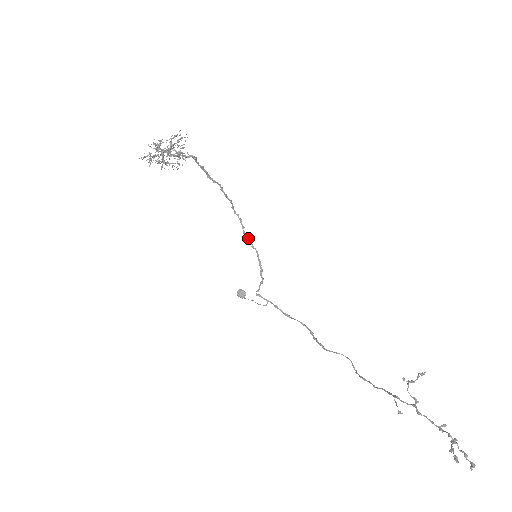
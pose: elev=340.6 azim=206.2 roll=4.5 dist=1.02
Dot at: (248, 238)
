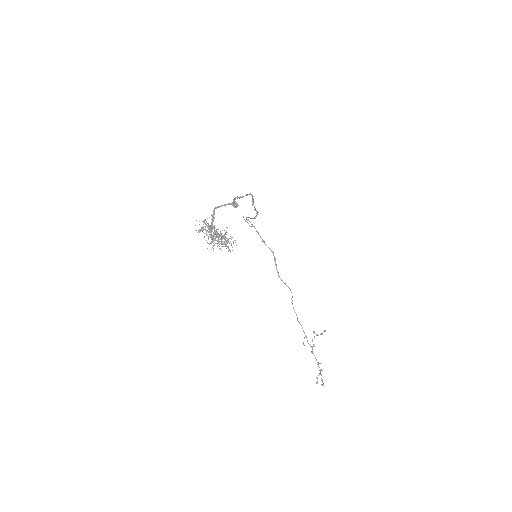
Dot at: (254, 207)
